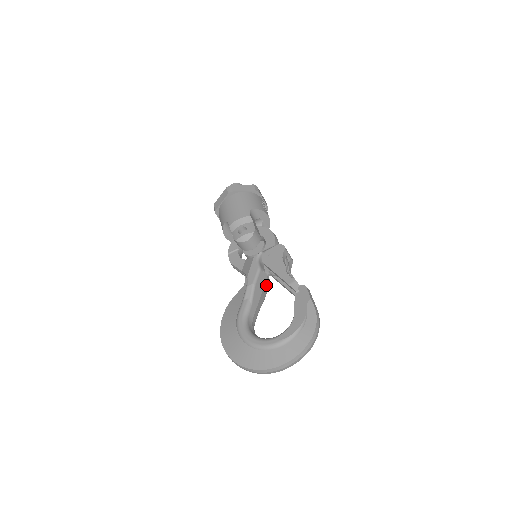
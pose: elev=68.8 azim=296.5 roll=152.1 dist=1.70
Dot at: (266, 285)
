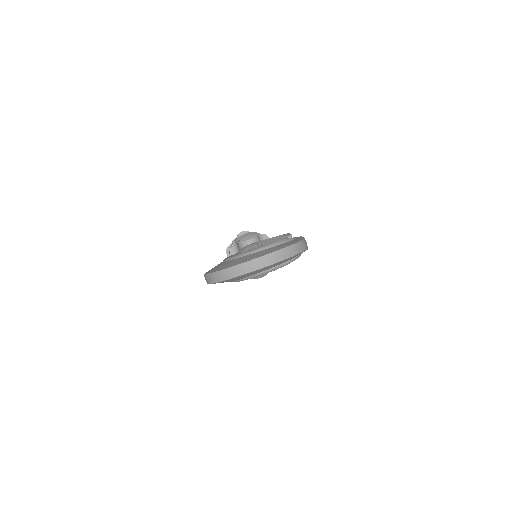
Dot at: occluded
